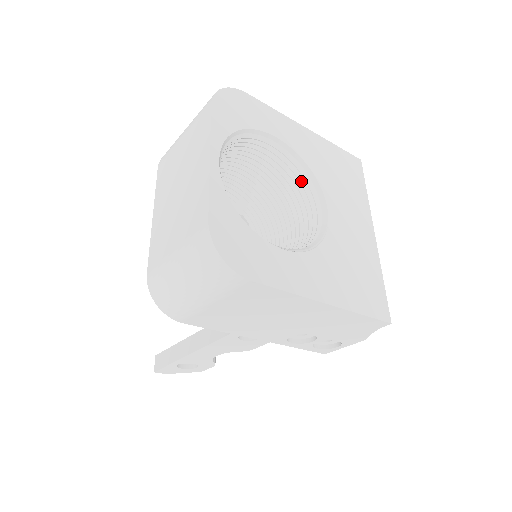
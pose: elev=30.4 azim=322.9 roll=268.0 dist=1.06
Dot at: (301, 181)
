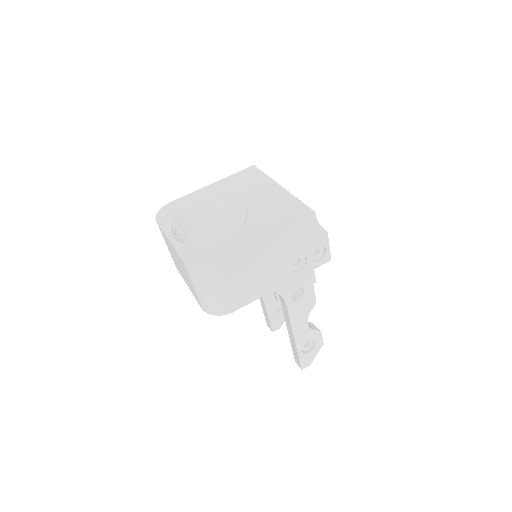
Dot at: (227, 205)
